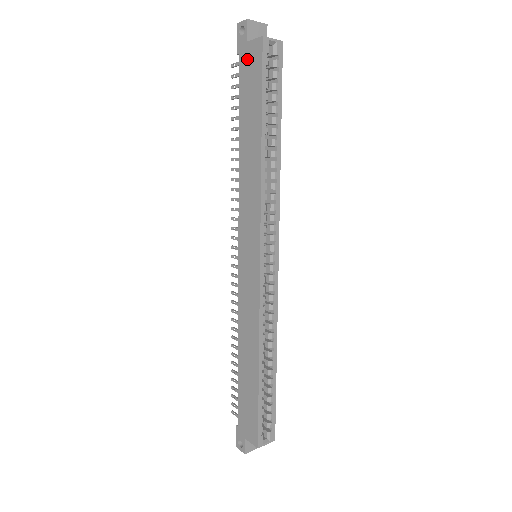
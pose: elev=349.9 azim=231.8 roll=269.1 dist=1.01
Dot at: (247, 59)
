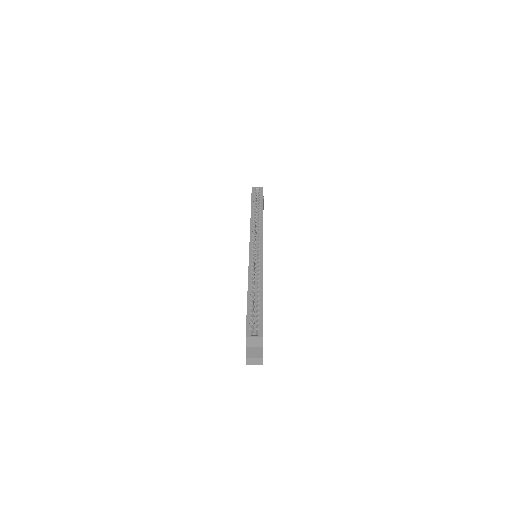
Dot at: occluded
